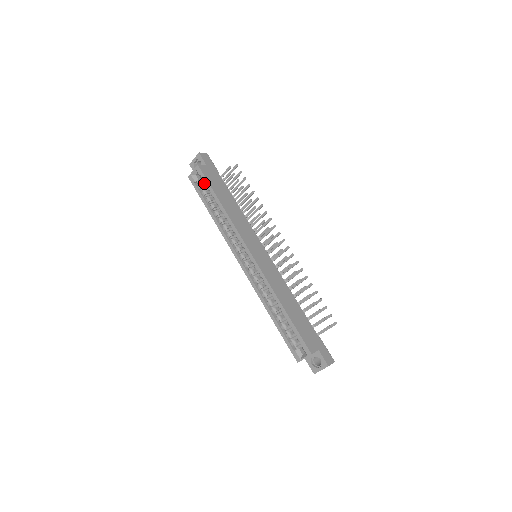
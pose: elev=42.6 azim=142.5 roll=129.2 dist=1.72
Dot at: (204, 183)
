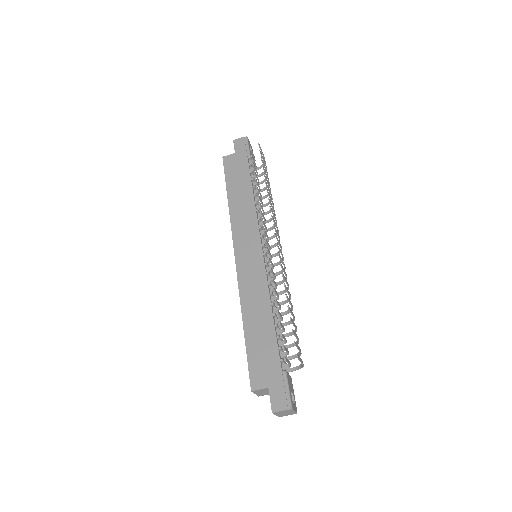
Dot at: occluded
